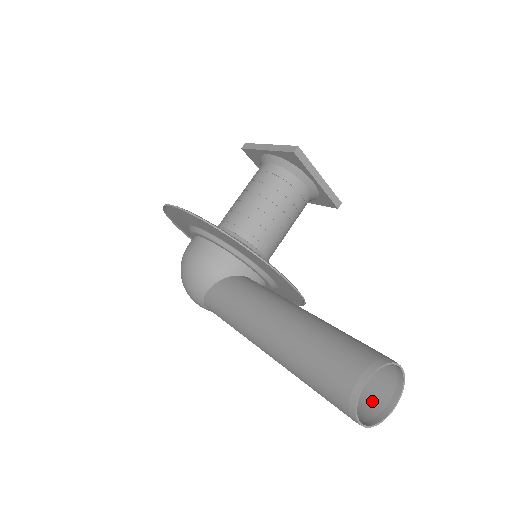
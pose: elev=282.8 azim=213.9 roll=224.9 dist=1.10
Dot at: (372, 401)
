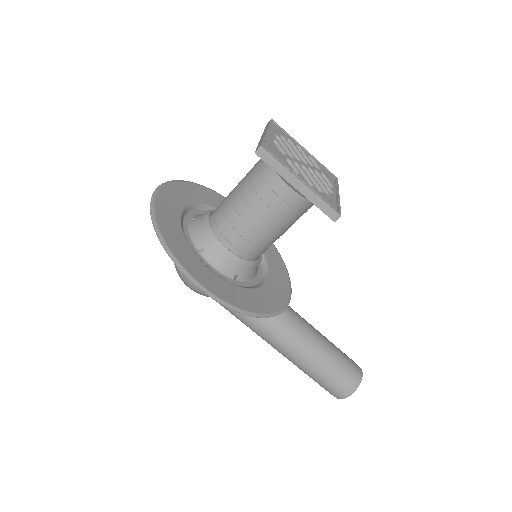
Dot at: occluded
